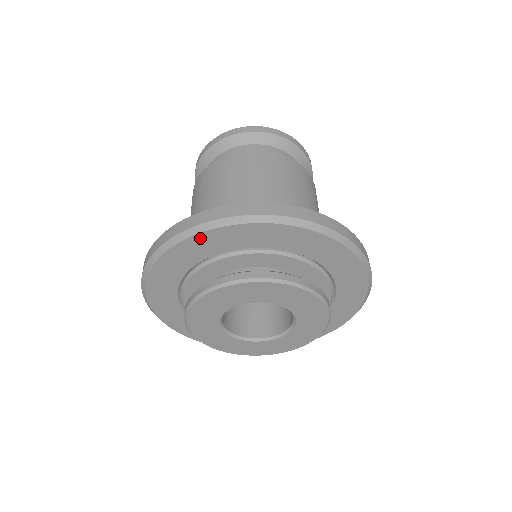
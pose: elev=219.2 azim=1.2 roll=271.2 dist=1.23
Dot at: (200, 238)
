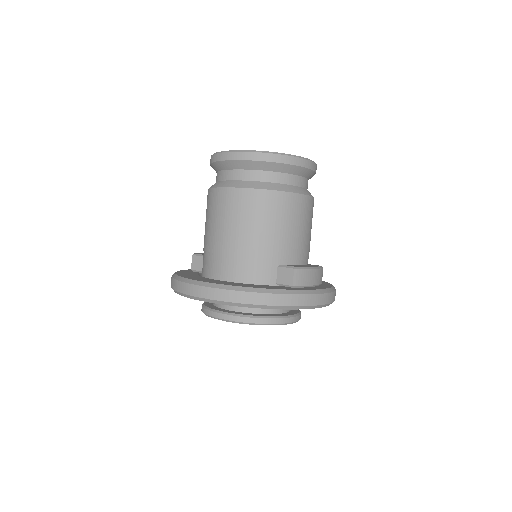
Dot at: occluded
